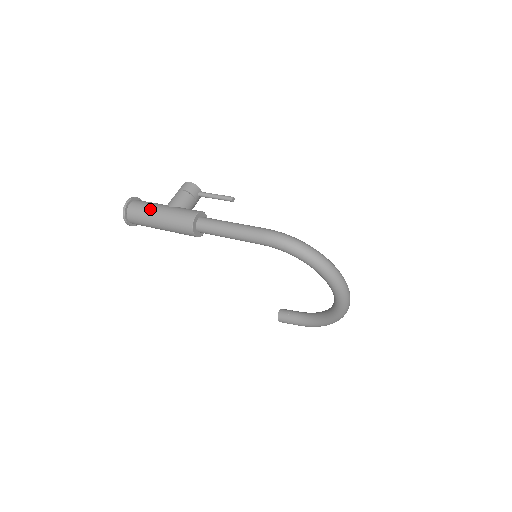
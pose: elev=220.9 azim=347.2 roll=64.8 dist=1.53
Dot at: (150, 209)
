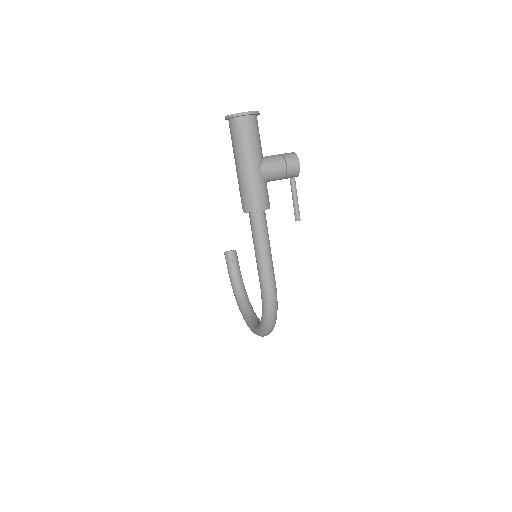
Dot at: (249, 150)
